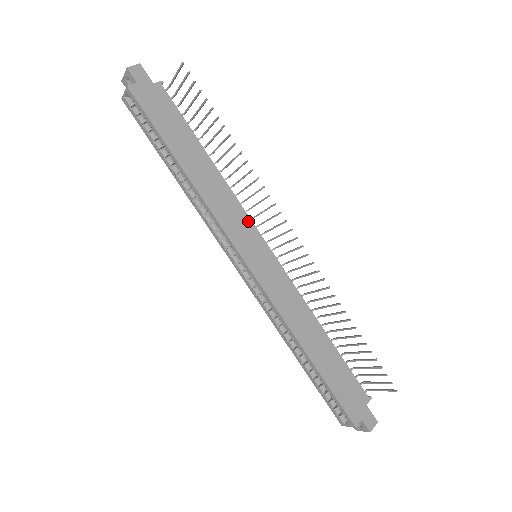
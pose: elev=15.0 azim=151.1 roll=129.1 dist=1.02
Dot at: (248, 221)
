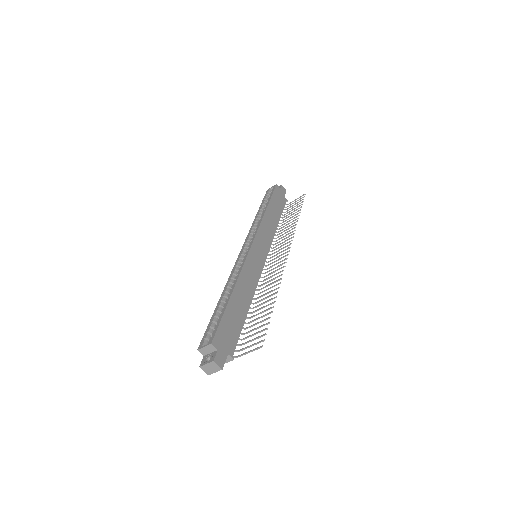
Dot at: (269, 246)
